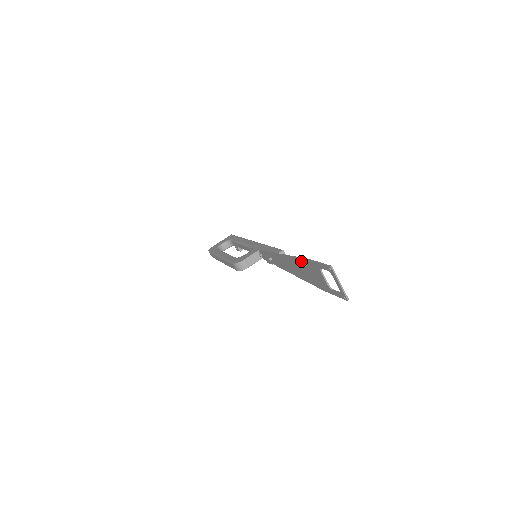
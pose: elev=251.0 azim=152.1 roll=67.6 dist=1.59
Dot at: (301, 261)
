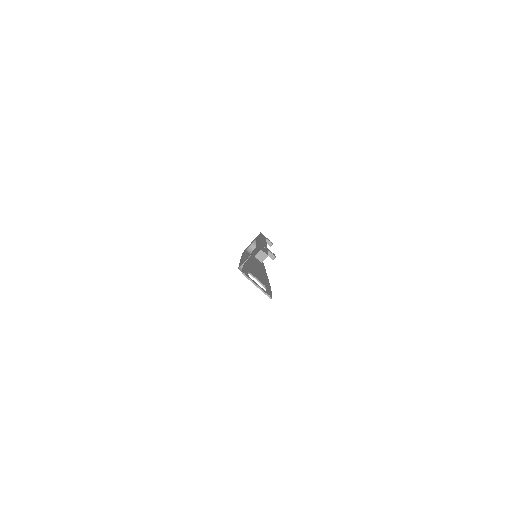
Dot at: occluded
